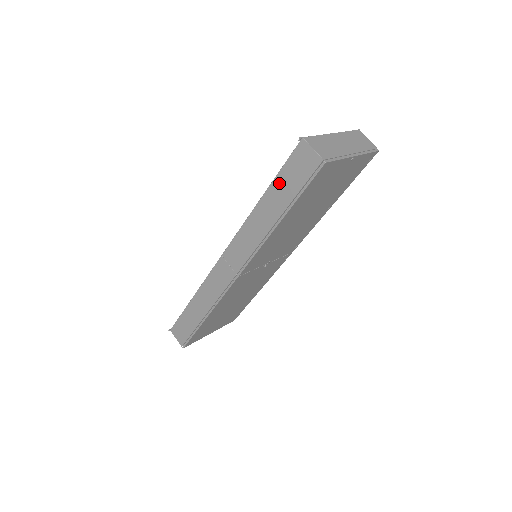
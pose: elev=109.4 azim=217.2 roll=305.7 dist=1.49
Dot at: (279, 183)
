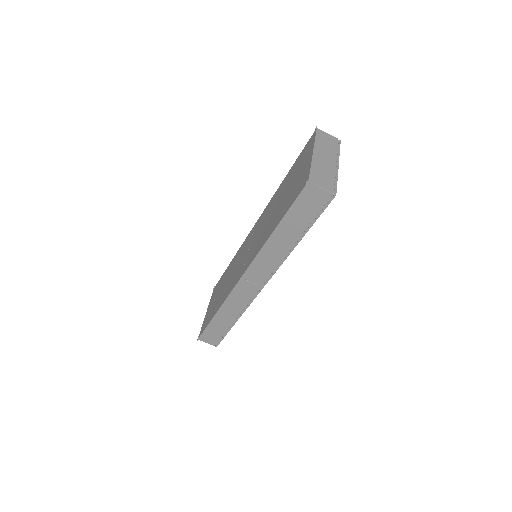
Dot at: (291, 217)
